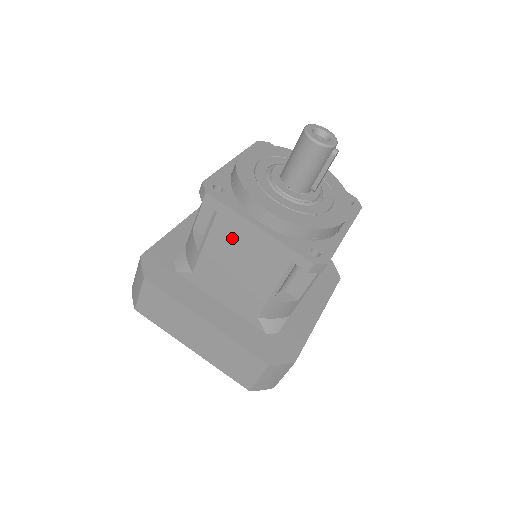
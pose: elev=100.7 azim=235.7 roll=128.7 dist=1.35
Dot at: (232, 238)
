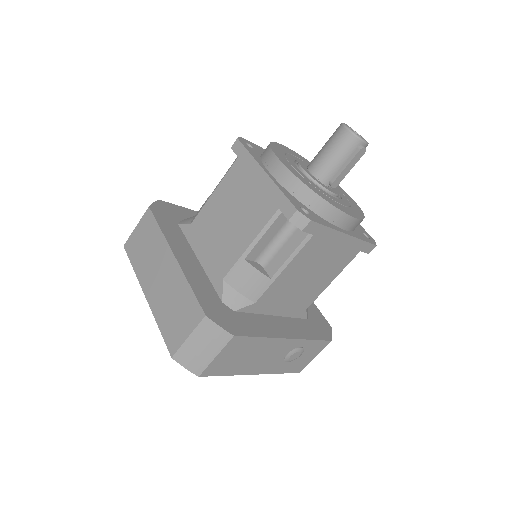
Dot at: (239, 184)
